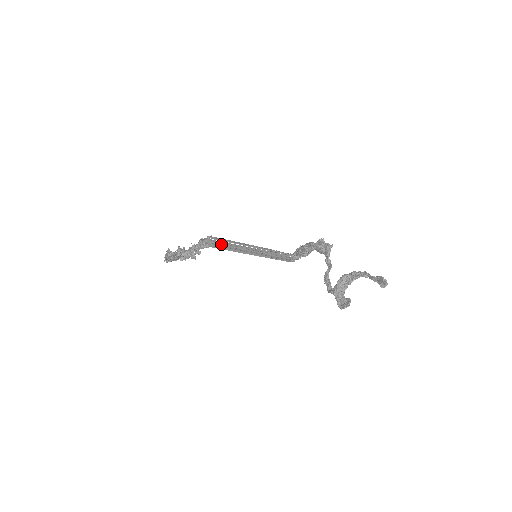
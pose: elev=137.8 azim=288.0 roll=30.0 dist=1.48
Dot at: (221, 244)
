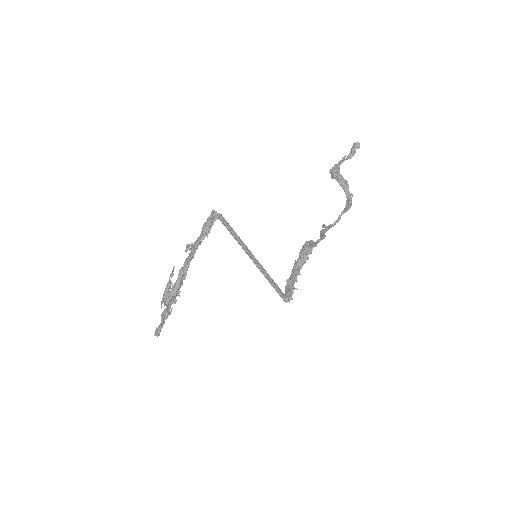
Dot at: (224, 221)
